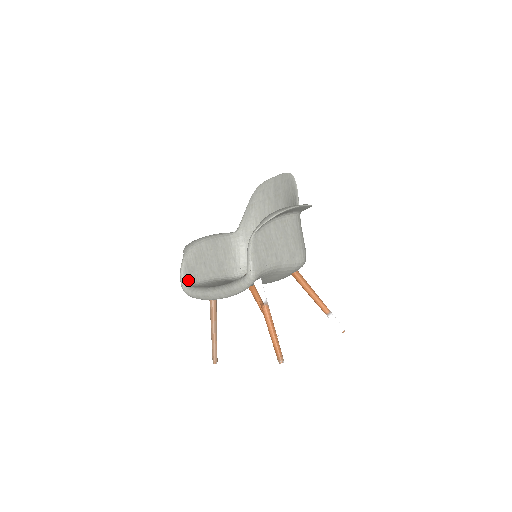
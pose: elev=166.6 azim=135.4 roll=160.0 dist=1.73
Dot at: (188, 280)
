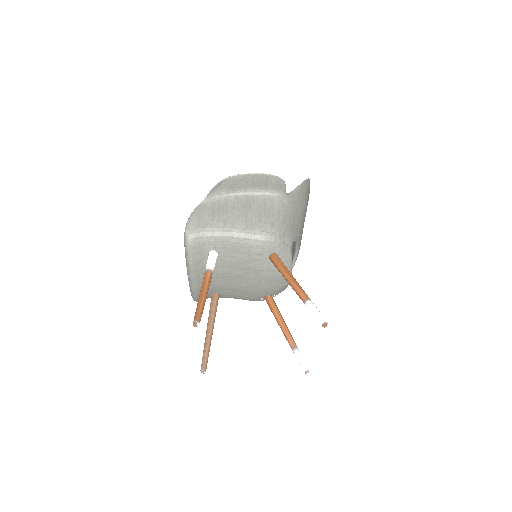
Dot at: occluded
